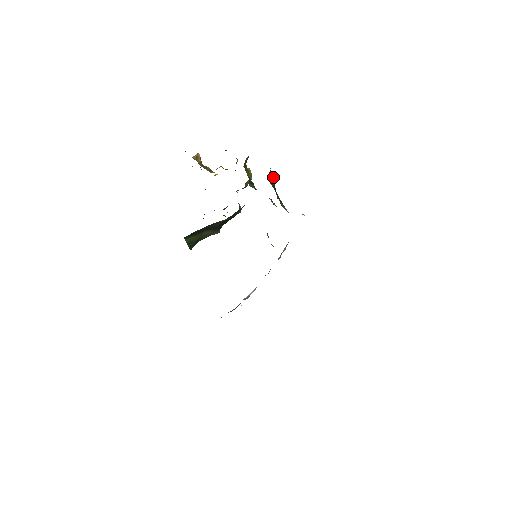
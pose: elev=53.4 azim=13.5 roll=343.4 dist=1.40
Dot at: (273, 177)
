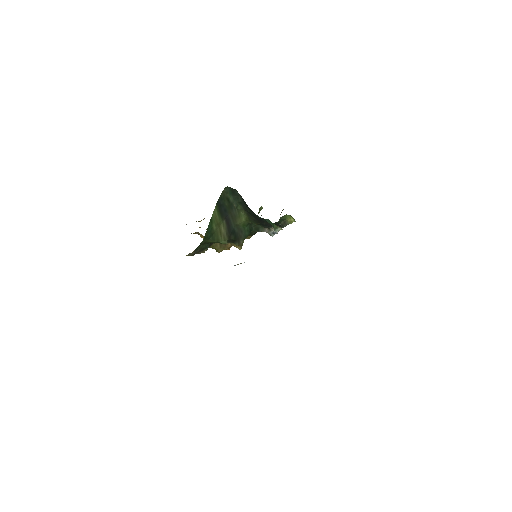
Dot at: occluded
